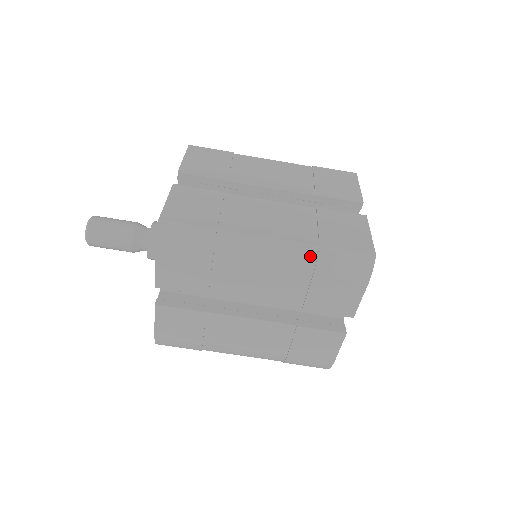
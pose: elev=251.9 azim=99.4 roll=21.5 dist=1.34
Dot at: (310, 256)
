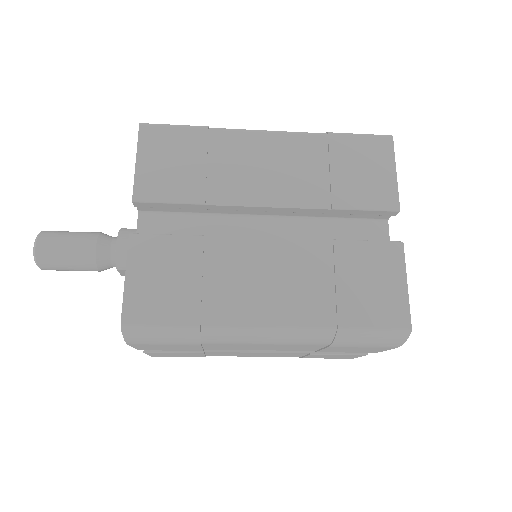
Dot at: (325, 336)
